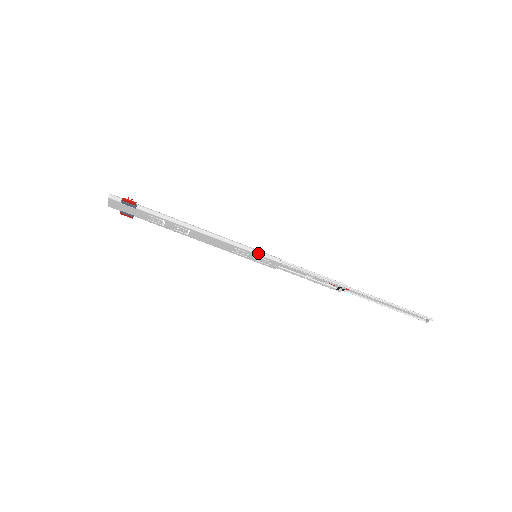
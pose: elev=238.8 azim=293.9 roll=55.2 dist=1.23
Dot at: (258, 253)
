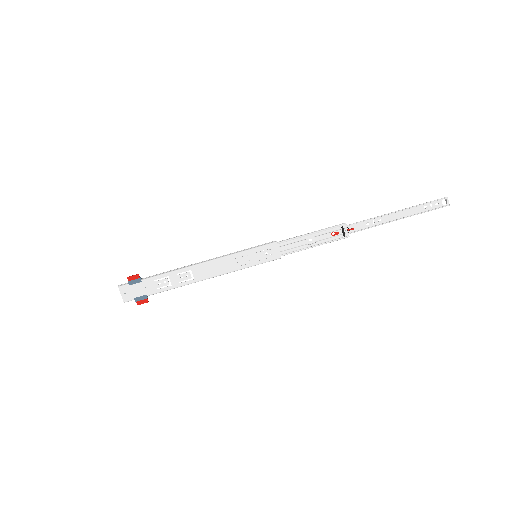
Dot at: (252, 248)
